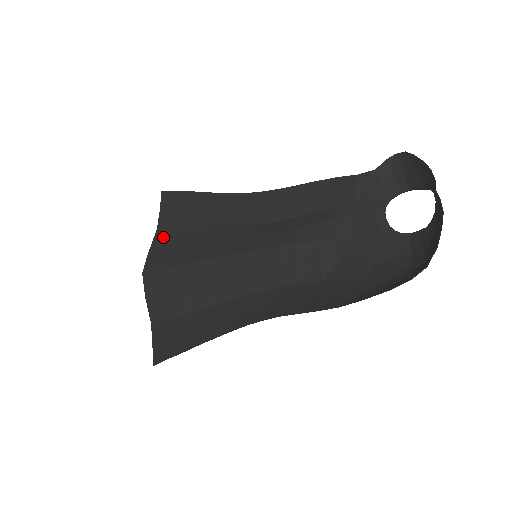
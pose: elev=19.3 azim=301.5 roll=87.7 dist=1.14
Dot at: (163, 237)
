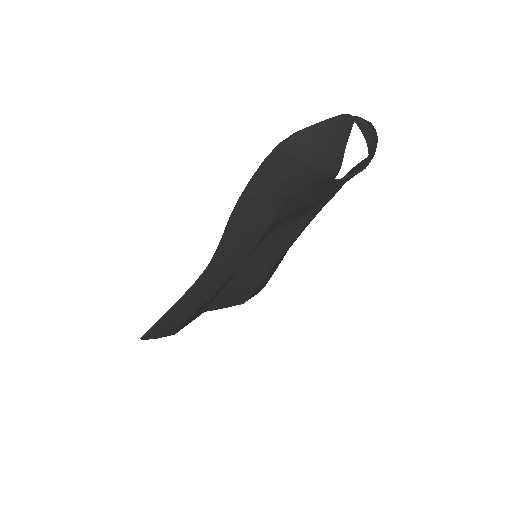
Dot at: (238, 299)
